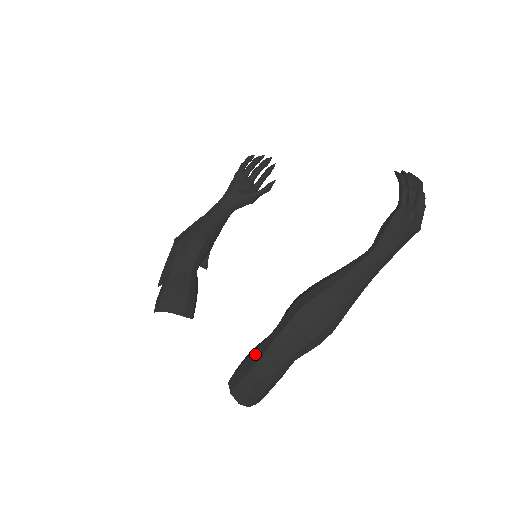
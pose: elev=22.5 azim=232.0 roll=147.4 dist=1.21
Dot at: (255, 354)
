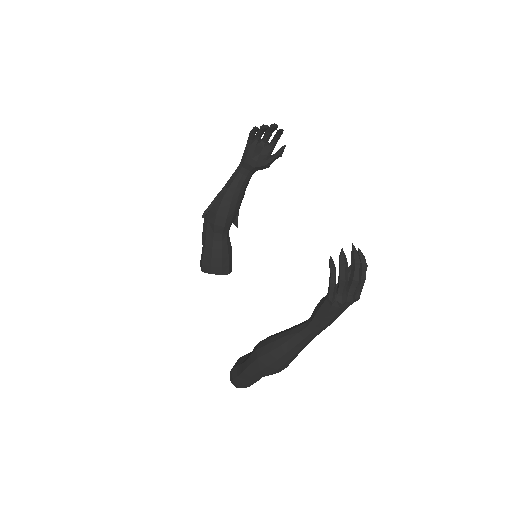
Dot at: (239, 368)
